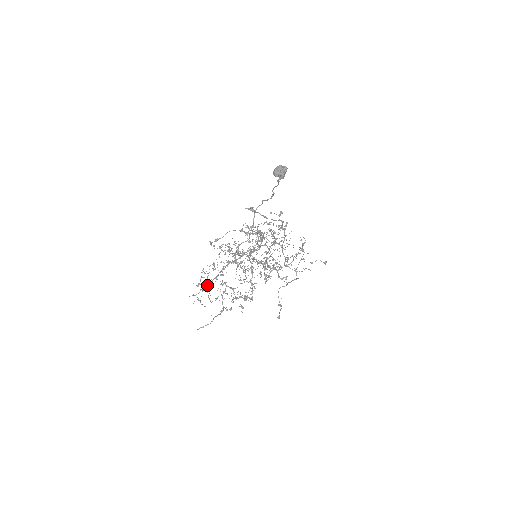
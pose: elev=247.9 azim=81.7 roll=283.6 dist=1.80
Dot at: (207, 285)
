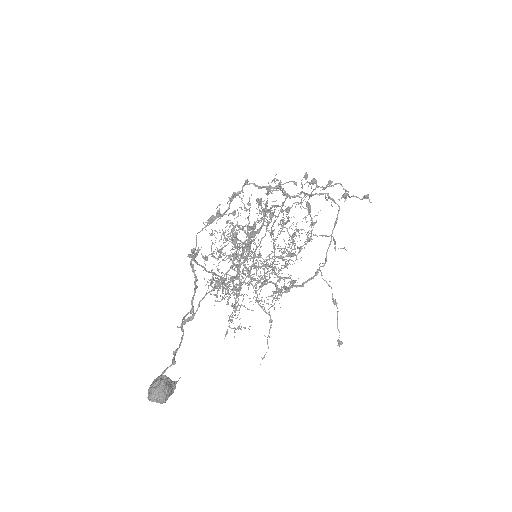
Dot at: (231, 306)
